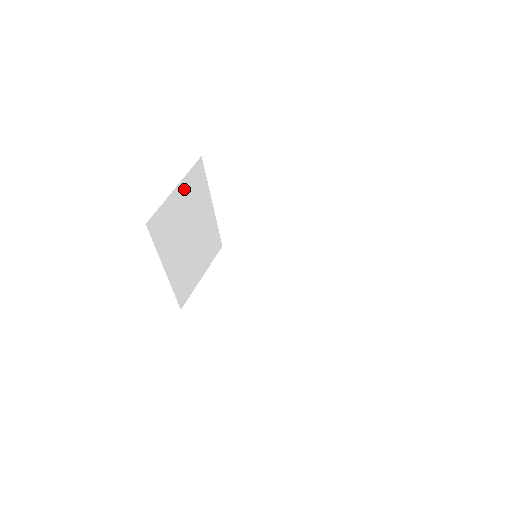
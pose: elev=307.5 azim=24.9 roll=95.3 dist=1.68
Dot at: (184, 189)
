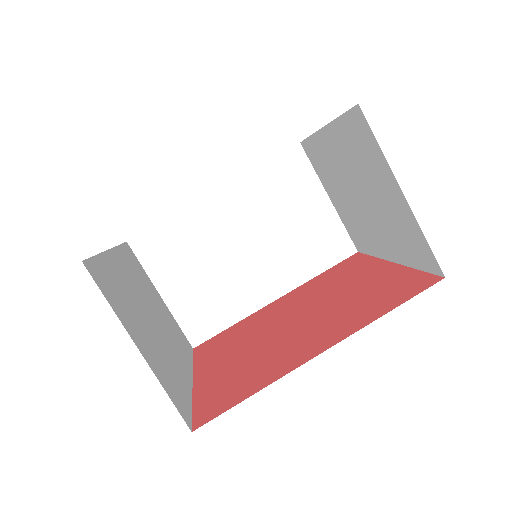
Dot at: (128, 324)
